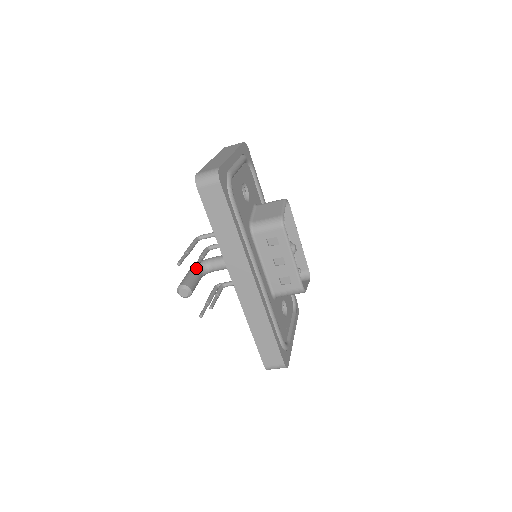
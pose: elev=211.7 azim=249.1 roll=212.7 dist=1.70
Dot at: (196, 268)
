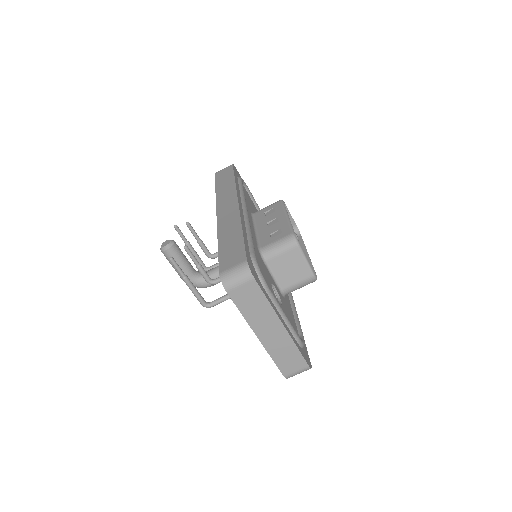
Dot at: (189, 223)
